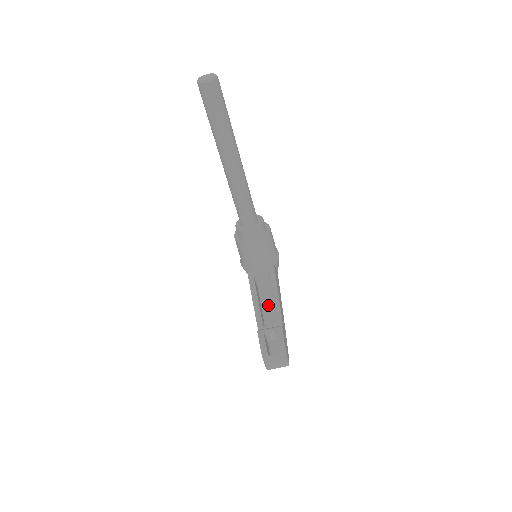
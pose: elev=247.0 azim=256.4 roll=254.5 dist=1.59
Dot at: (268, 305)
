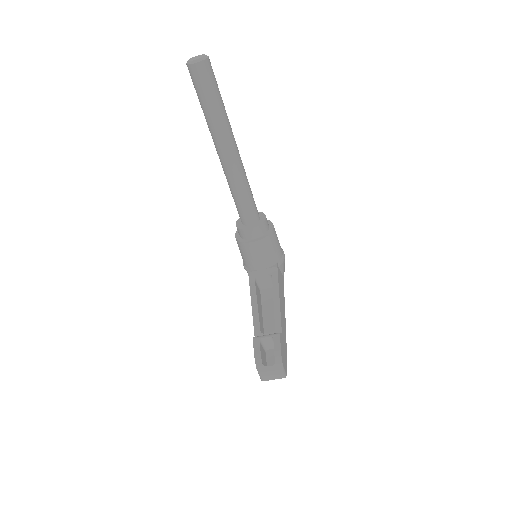
Dot at: (269, 310)
